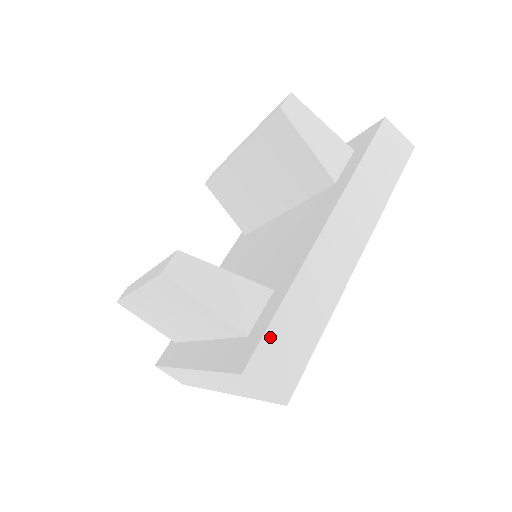
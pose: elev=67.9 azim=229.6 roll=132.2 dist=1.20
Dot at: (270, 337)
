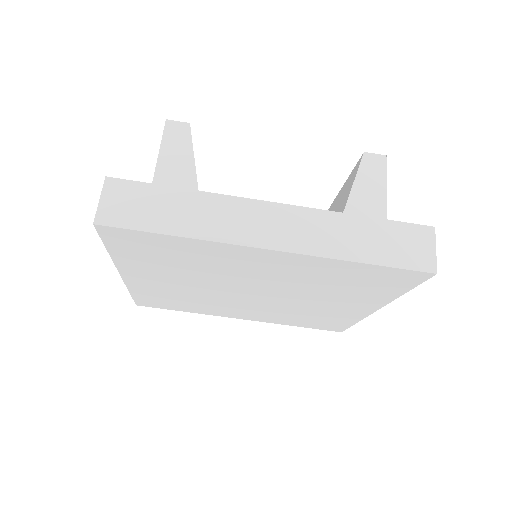
Dot at: (147, 189)
